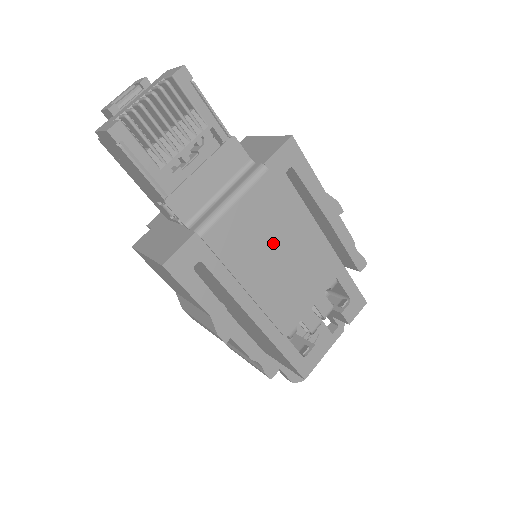
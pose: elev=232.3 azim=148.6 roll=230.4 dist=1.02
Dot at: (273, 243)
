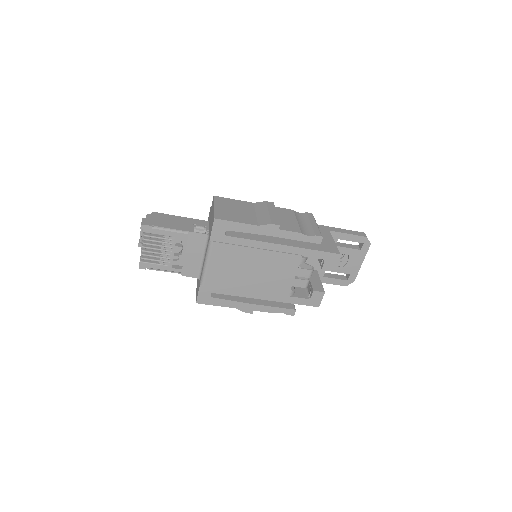
Dot at: (244, 267)
